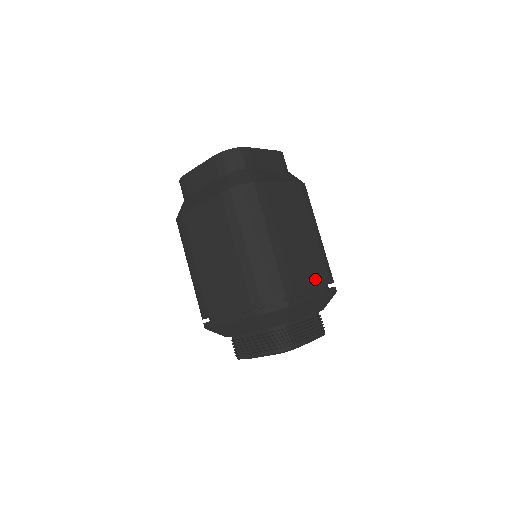
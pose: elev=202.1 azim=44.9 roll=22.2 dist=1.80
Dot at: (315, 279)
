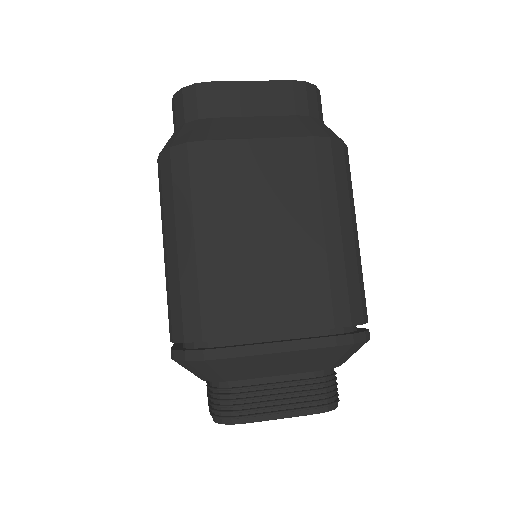
Dot at: occluded
